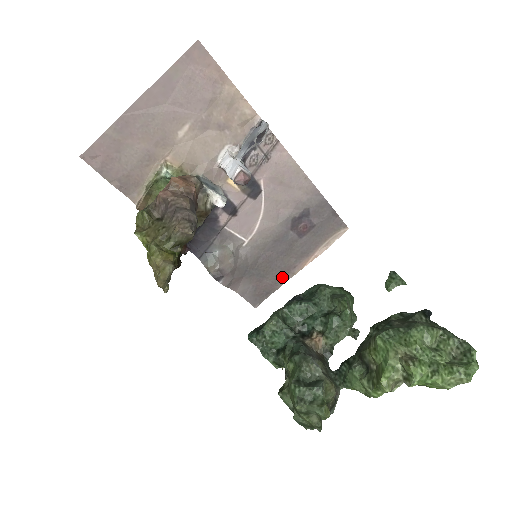
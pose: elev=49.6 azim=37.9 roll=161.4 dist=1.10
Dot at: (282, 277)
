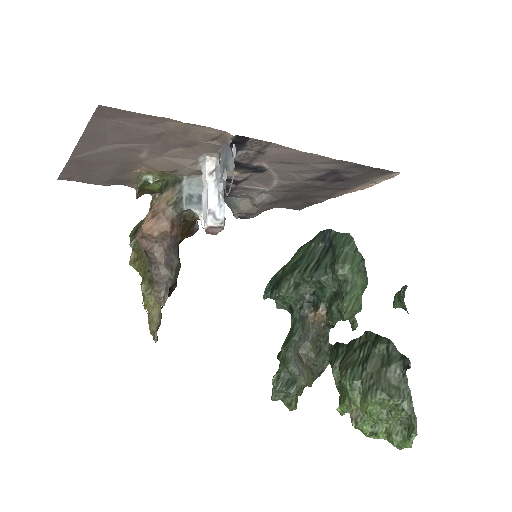
Dot at: (322, 197)
